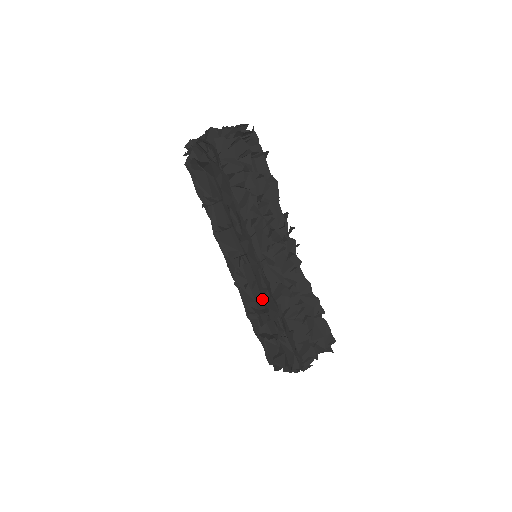
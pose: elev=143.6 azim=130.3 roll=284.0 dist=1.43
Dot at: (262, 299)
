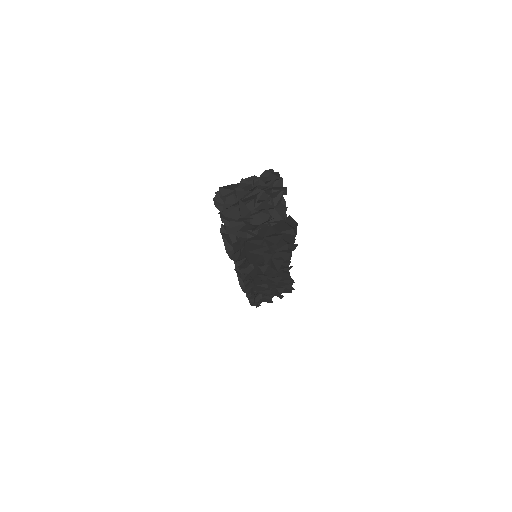
Dot at: occluded
